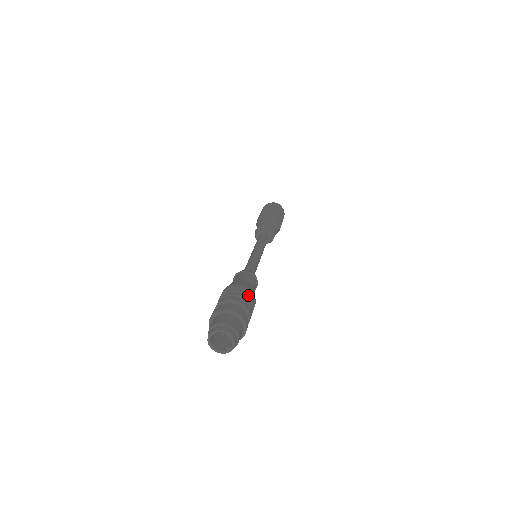
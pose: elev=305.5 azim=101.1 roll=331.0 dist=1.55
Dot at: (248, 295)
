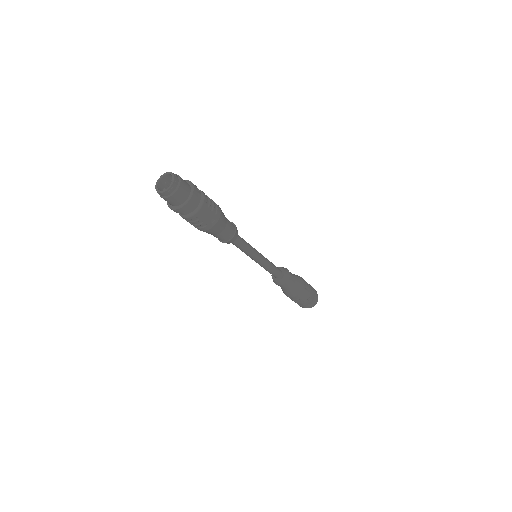
Dot at: (215, 208)
